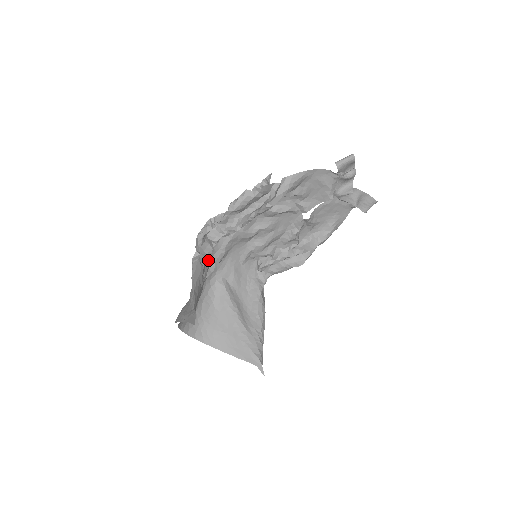
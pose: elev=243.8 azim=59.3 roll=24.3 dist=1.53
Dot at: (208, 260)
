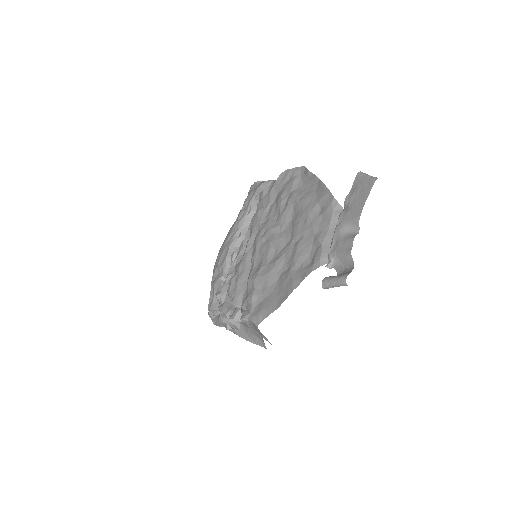
Dot at: occluded
